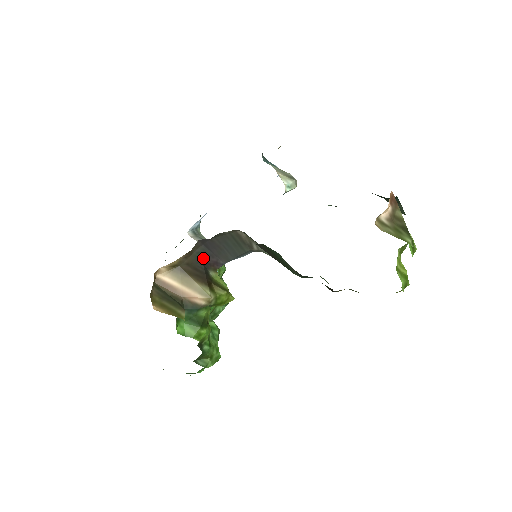
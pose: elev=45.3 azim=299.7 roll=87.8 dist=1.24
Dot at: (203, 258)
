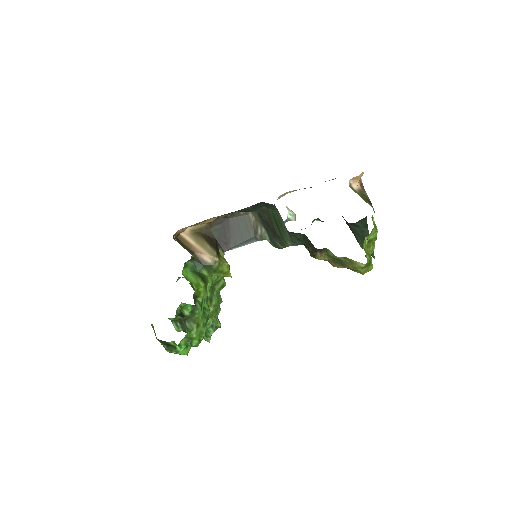
Dot at: (218, 235)
